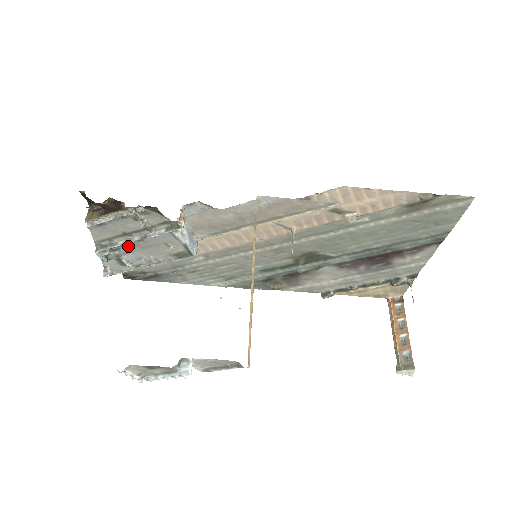
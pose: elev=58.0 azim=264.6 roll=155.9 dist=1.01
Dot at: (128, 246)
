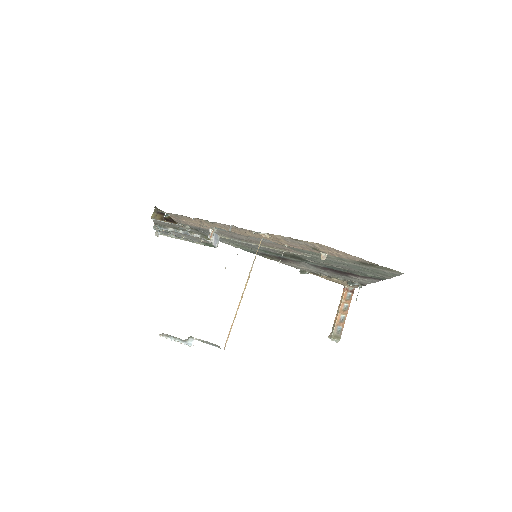
Dot at: occluded
